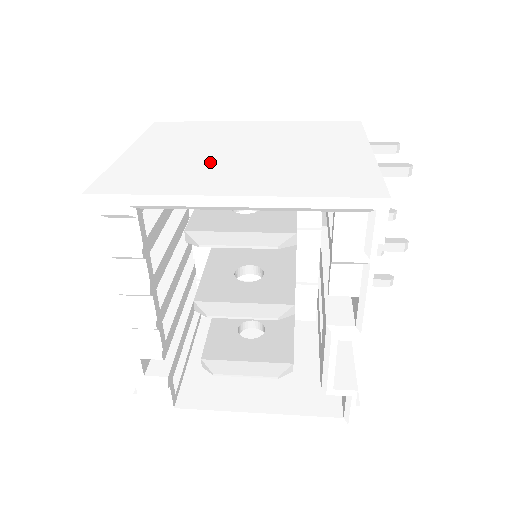
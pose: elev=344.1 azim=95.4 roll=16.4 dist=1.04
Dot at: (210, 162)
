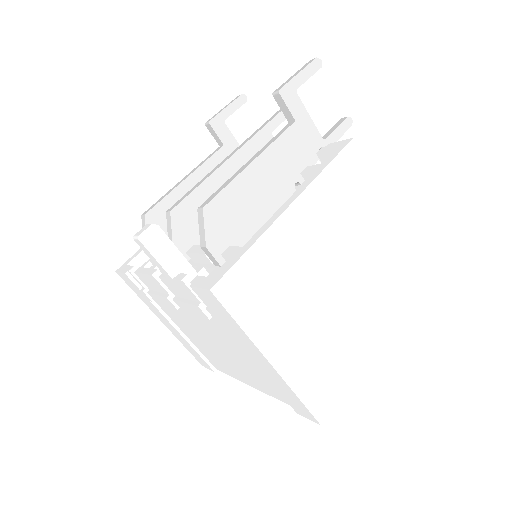
Dot at: (336, 319)
